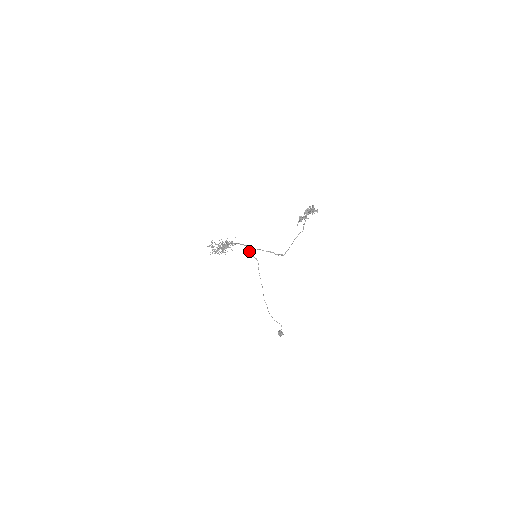
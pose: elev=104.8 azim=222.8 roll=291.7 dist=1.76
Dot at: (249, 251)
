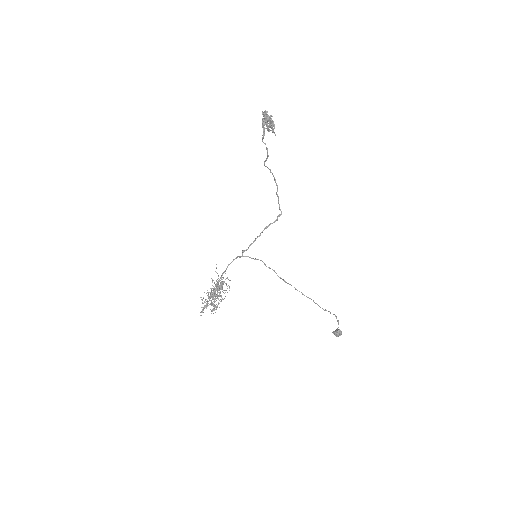
Dot at: occluded
